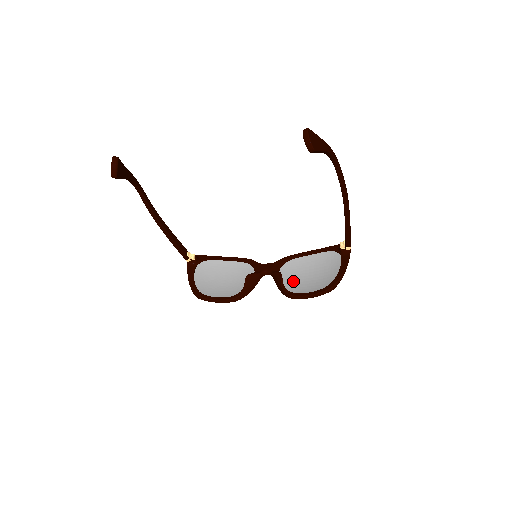
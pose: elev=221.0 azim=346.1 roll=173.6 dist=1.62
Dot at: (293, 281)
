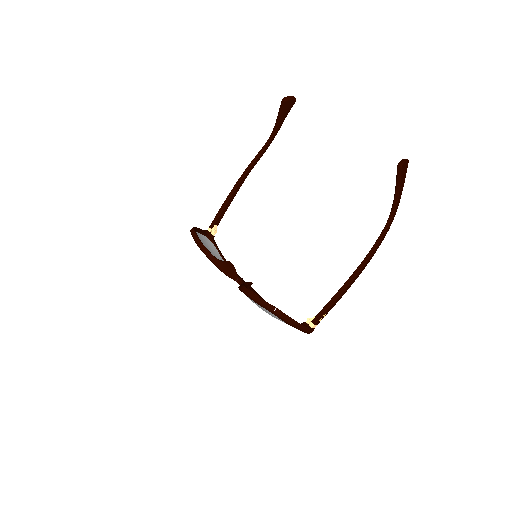
Dot at: occluded
